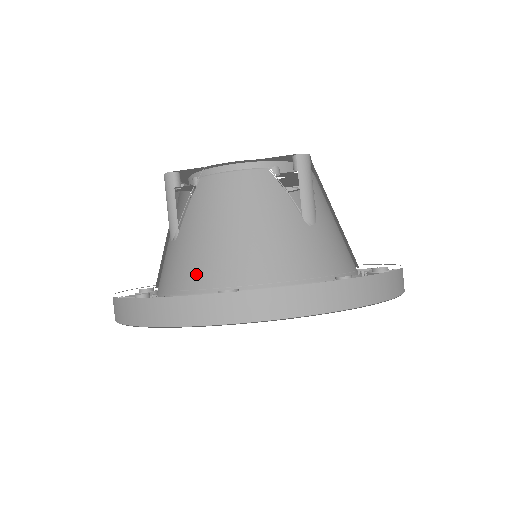
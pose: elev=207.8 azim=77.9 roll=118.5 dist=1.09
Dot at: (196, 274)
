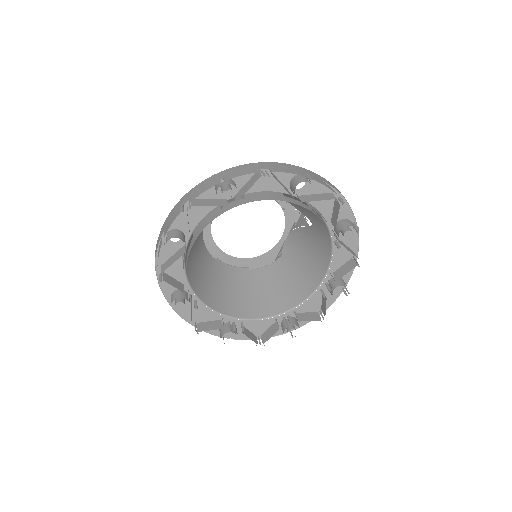
Dot at: occluded
